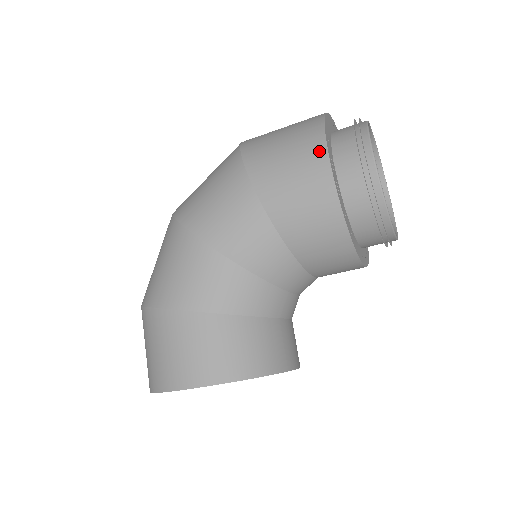
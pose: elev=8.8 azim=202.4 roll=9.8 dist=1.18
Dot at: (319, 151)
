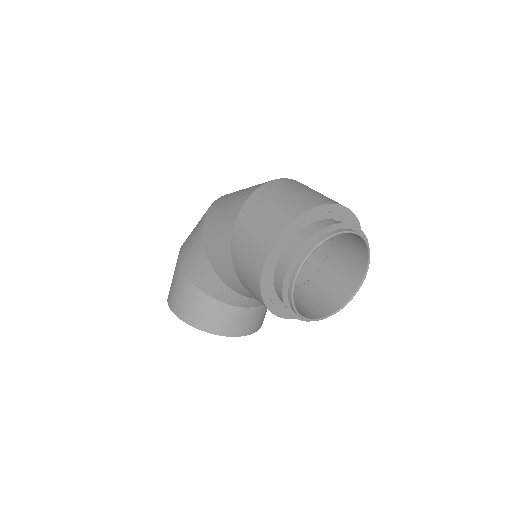
Dot at: (265, 248)
